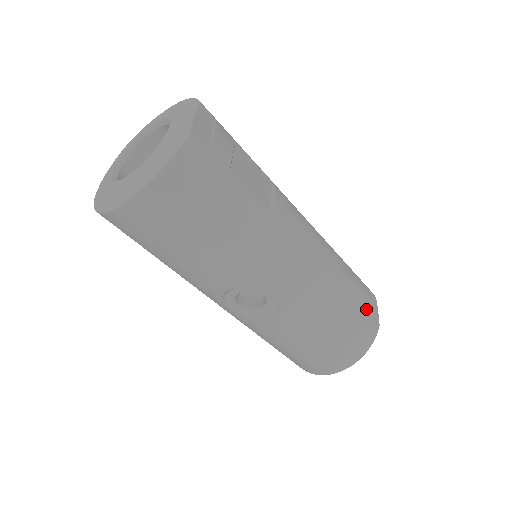
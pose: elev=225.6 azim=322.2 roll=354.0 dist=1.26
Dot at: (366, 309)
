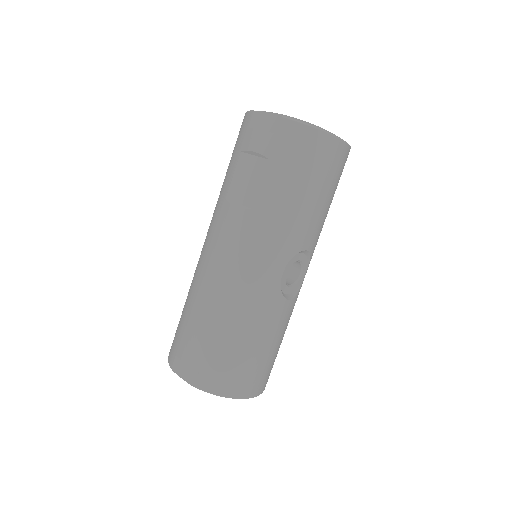
Dot at: occluded
